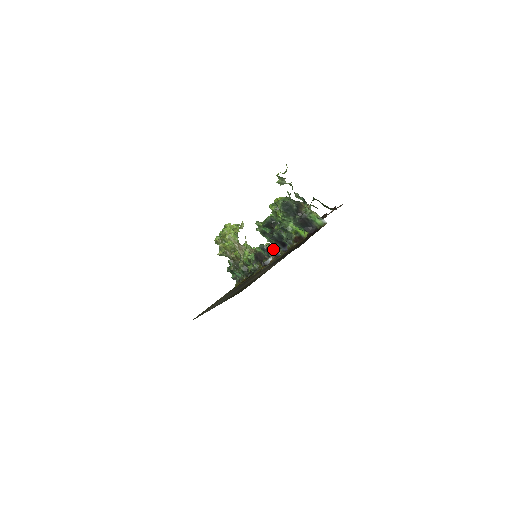
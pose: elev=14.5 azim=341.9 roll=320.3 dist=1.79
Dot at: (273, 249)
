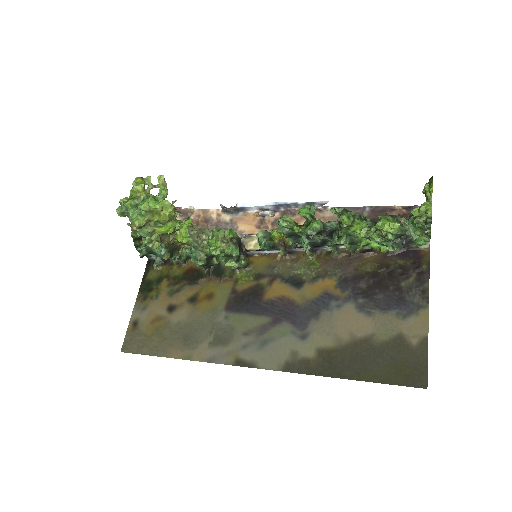
Dot at: (285, 245)
